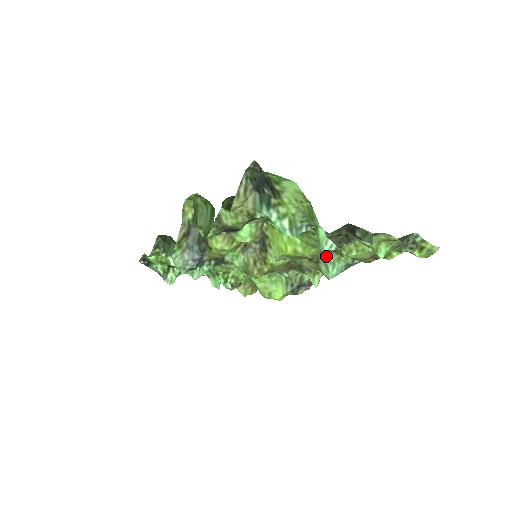
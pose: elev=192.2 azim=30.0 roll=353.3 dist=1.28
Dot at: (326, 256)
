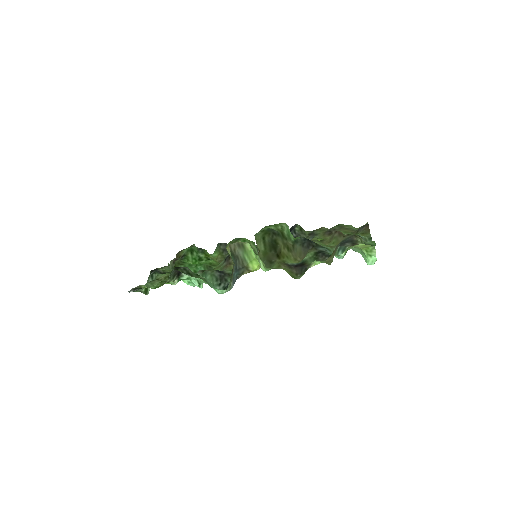
Dot at: occluded
